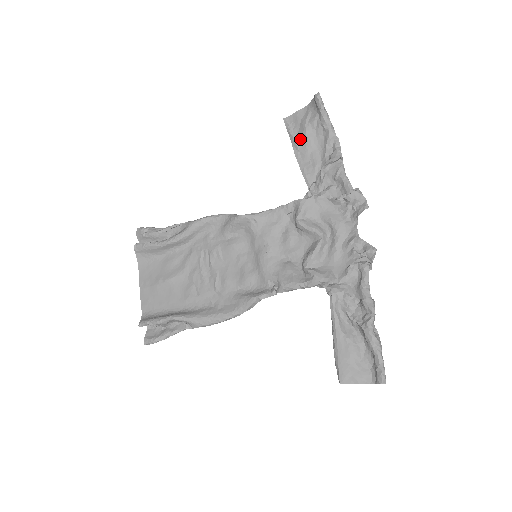
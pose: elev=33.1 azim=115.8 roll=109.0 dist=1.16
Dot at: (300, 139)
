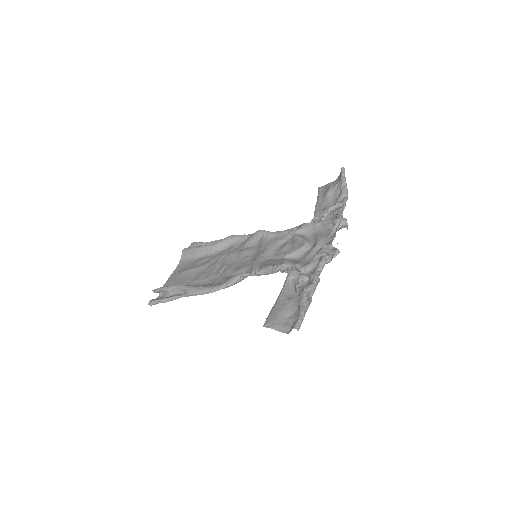
Dot at: (323, 196)
